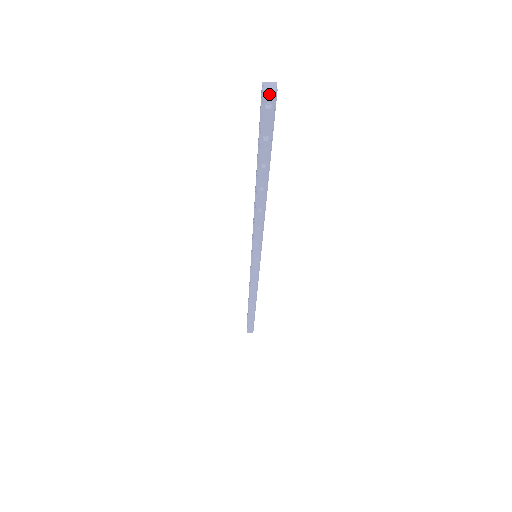
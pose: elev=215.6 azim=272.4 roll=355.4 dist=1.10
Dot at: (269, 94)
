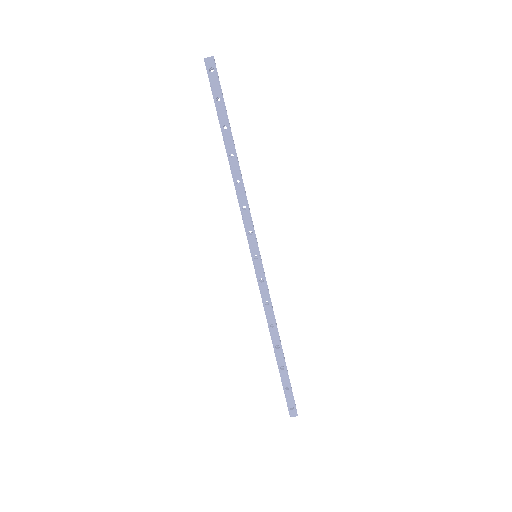
Dot at: (209, 60)
